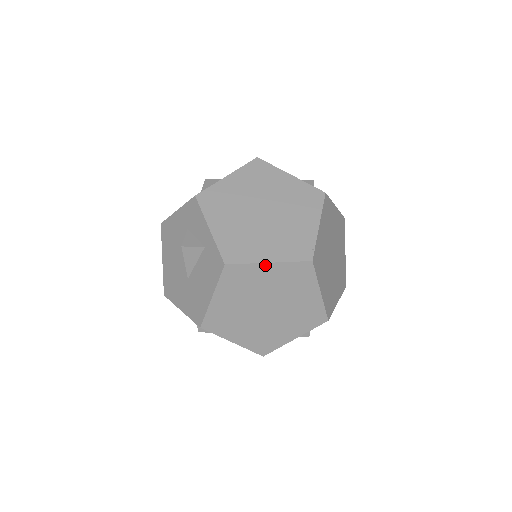
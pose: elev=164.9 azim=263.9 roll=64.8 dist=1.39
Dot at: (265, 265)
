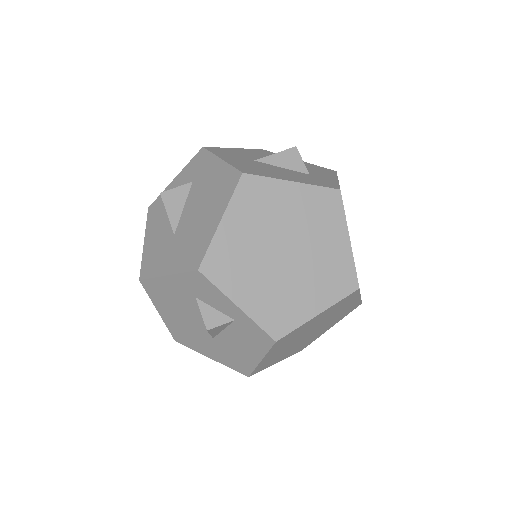
Dot at: (315, 318)
